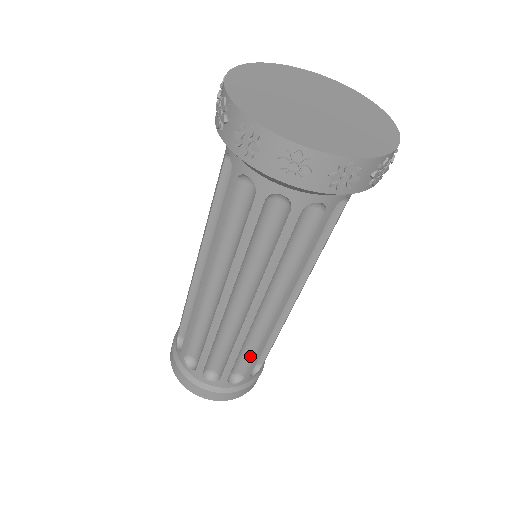
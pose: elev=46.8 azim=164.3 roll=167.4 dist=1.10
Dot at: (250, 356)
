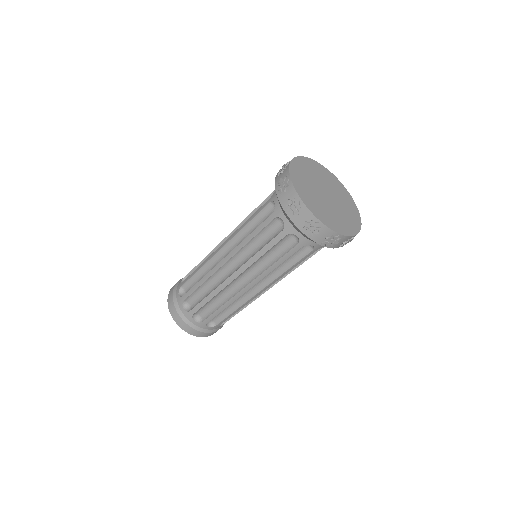
Dot at: (227, 313)
